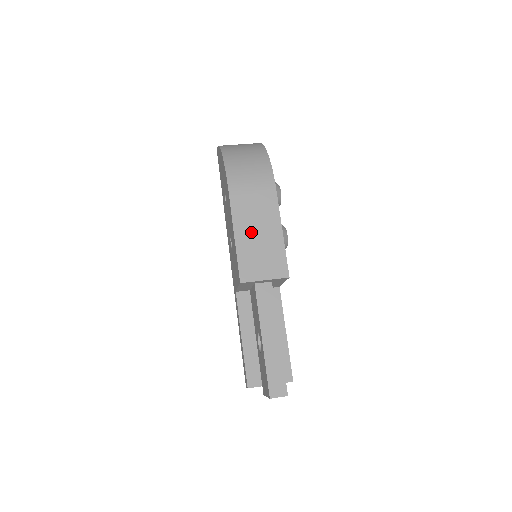
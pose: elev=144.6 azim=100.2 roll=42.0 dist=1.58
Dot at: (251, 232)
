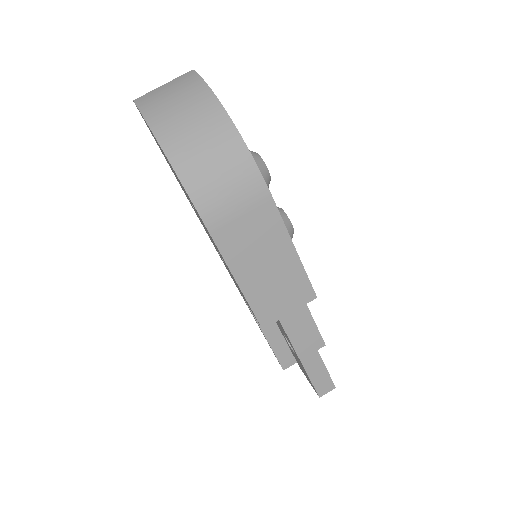
Dot at: (257, 269)
